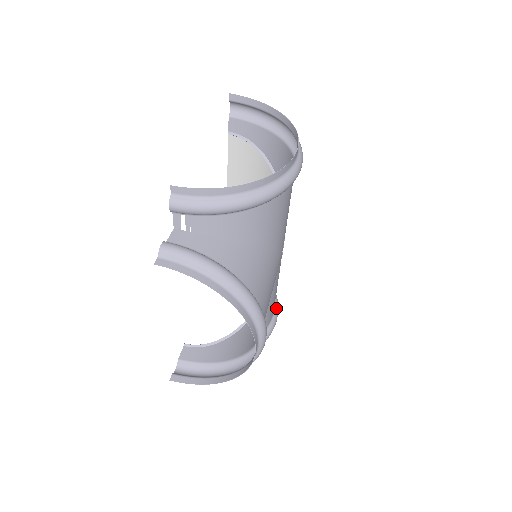
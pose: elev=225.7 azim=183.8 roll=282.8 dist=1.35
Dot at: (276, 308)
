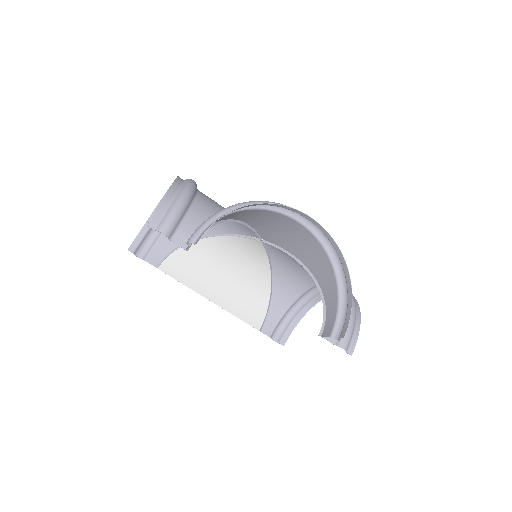
Dot at: occluded
